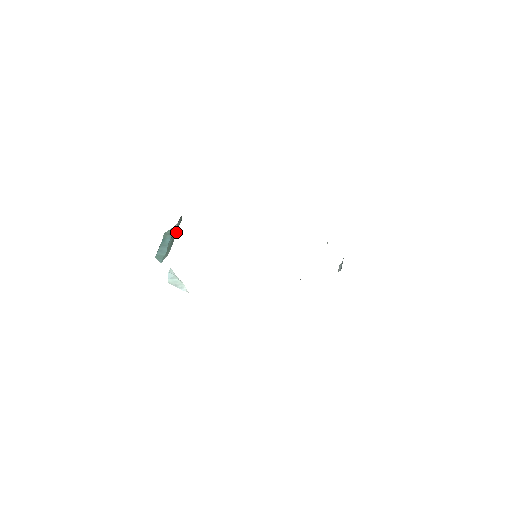
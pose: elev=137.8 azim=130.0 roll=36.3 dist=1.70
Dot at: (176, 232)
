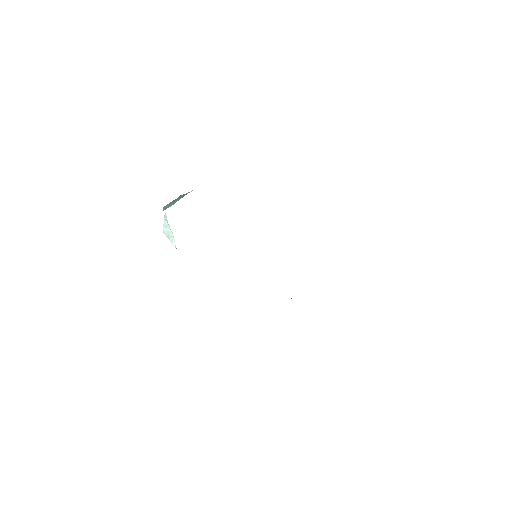
Dot at: occluded
